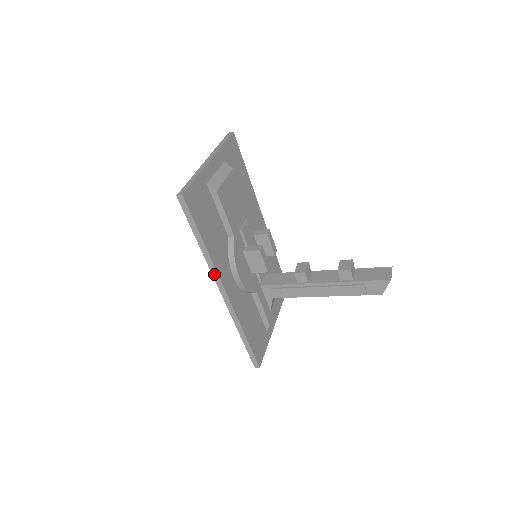
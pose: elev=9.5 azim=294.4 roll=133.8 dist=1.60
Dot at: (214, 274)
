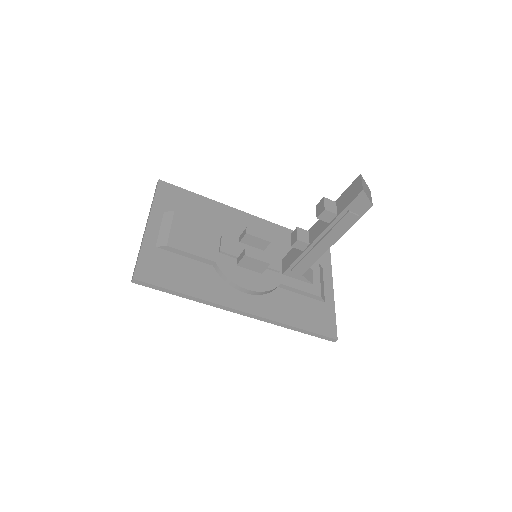
Dot at: (219, 307)
